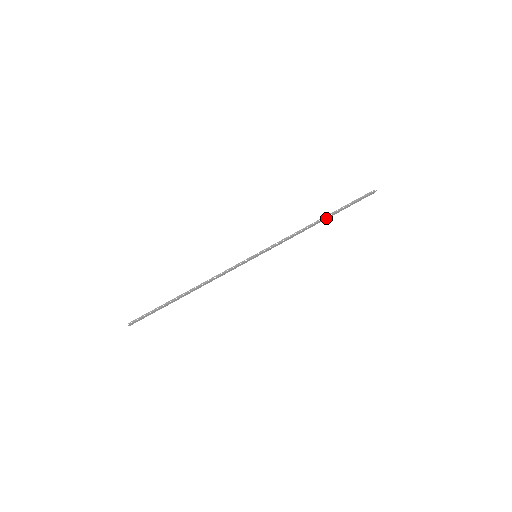
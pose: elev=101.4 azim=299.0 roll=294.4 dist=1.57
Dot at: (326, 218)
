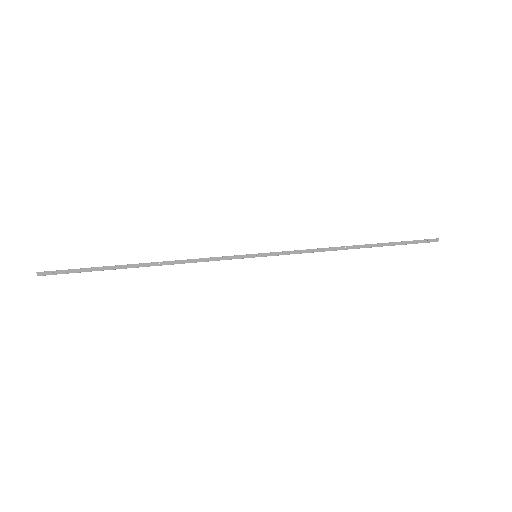
Dot at: (365, 246)
